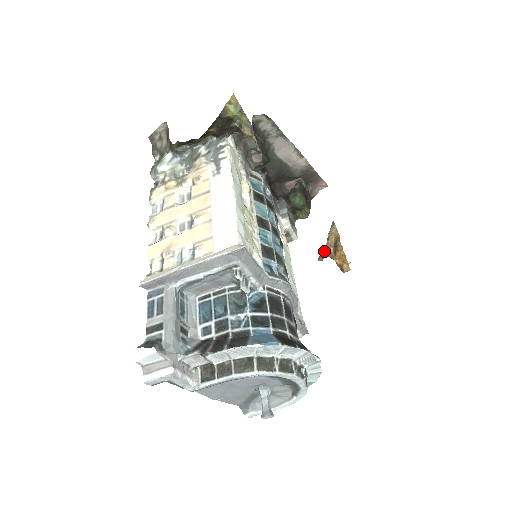
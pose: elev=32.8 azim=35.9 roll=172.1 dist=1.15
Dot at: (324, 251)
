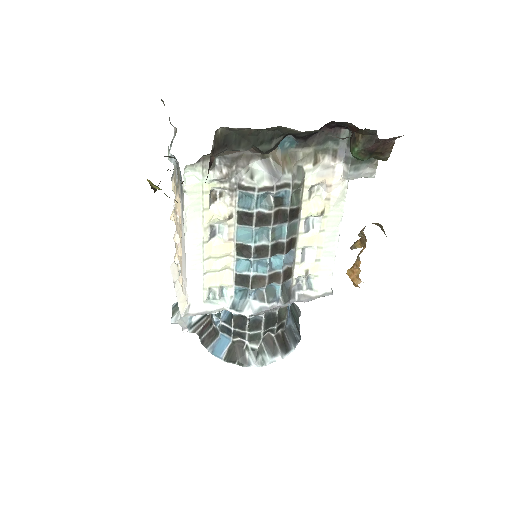
Dot at: (357, 243)
